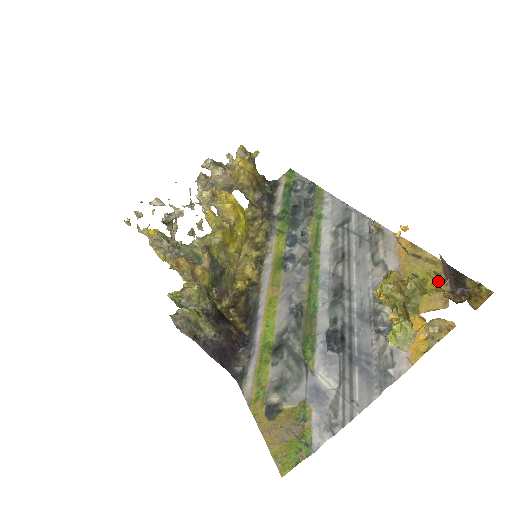
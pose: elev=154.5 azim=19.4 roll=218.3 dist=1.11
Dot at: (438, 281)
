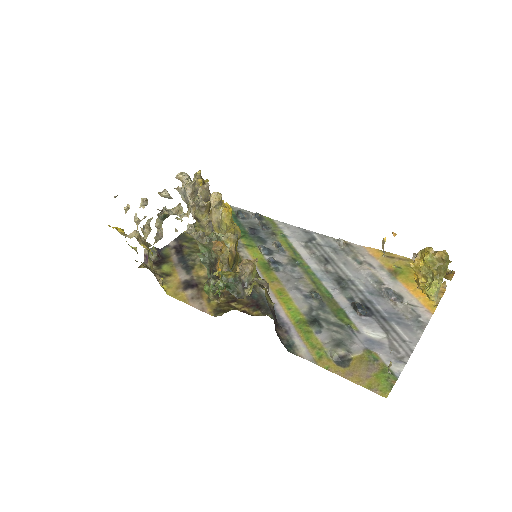
Dot at: occluded
